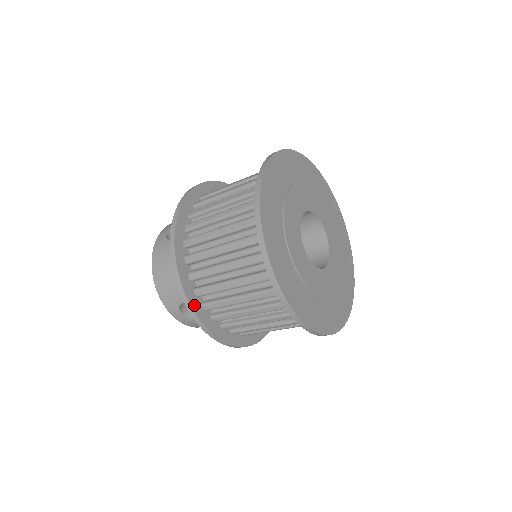
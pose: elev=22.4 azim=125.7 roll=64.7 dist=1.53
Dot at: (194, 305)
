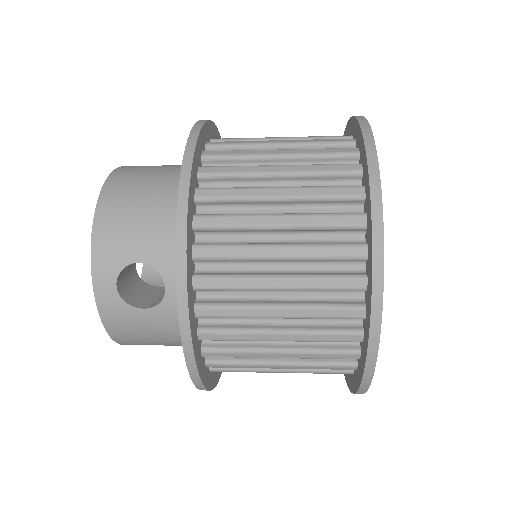
Dot at: (216, 379)
